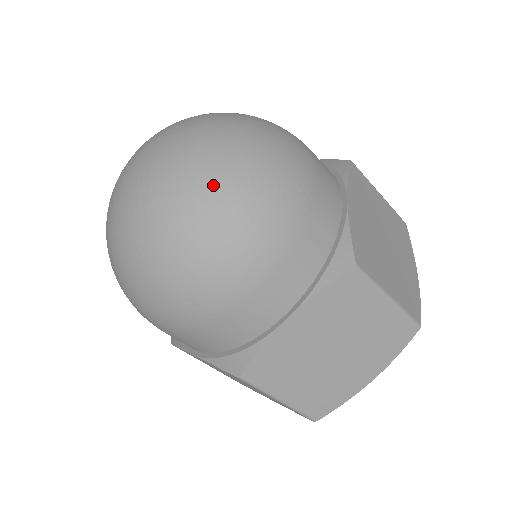
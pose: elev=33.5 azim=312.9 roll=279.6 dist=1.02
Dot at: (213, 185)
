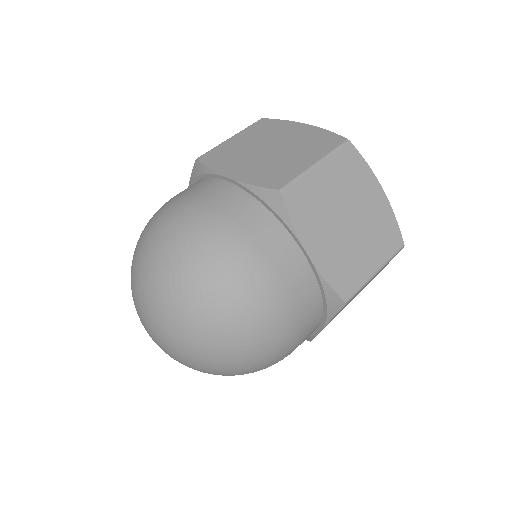
Dot at: (233, 359)
